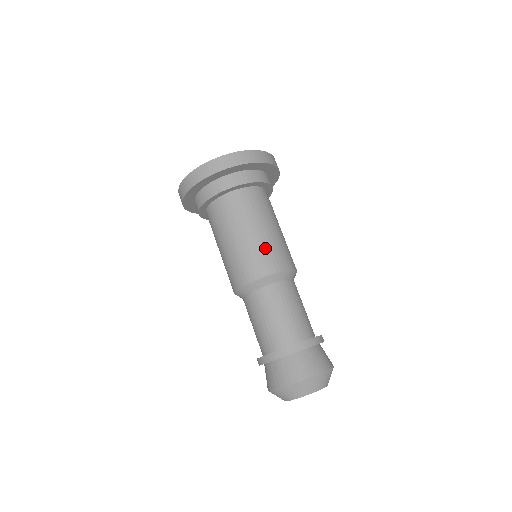
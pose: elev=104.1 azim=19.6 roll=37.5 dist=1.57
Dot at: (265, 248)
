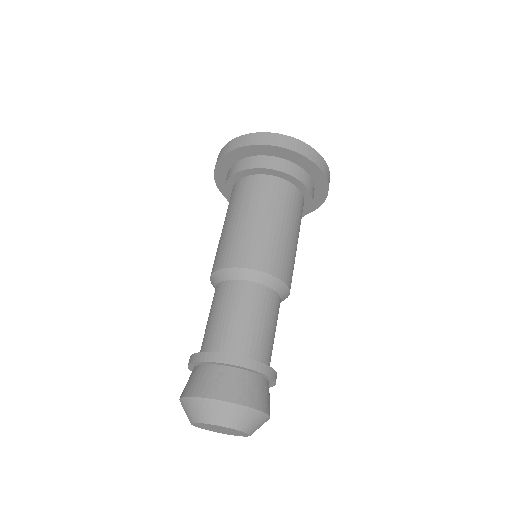
Dot at: (286, 251)
